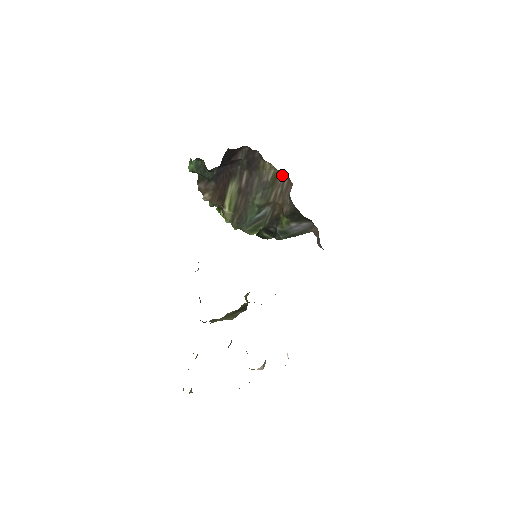
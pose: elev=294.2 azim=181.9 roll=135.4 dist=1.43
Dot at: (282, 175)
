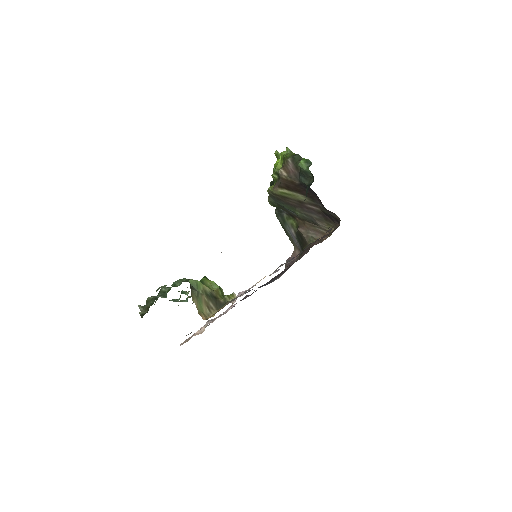
Dot at: occluded
